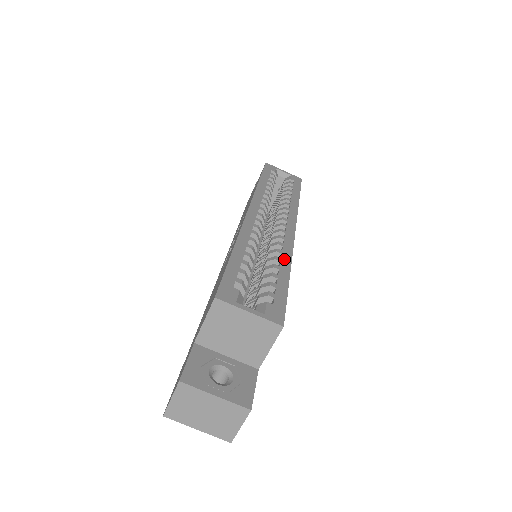
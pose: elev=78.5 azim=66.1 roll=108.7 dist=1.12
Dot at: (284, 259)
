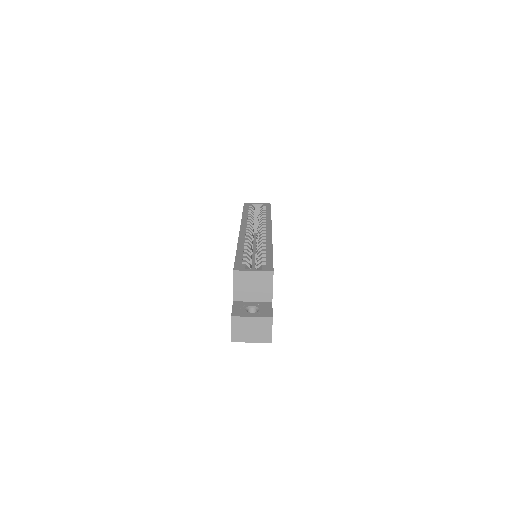
Dot at: (268, 245)
